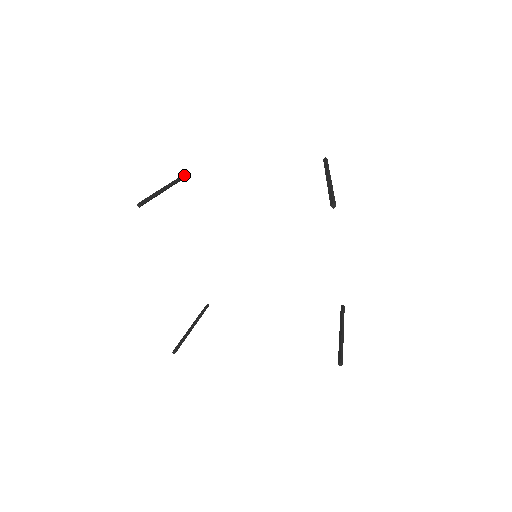
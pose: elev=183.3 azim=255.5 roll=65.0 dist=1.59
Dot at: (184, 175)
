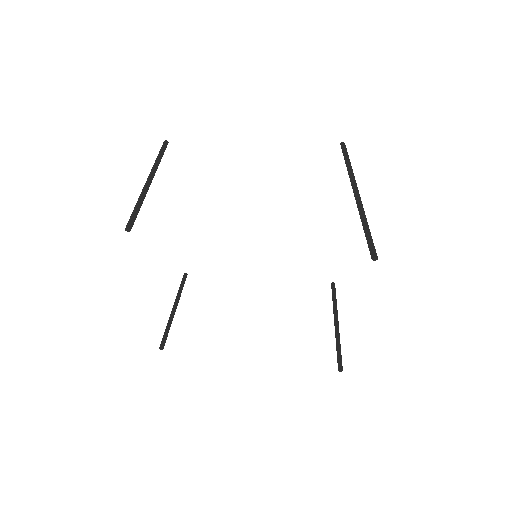
Dot at: (164, 146)
